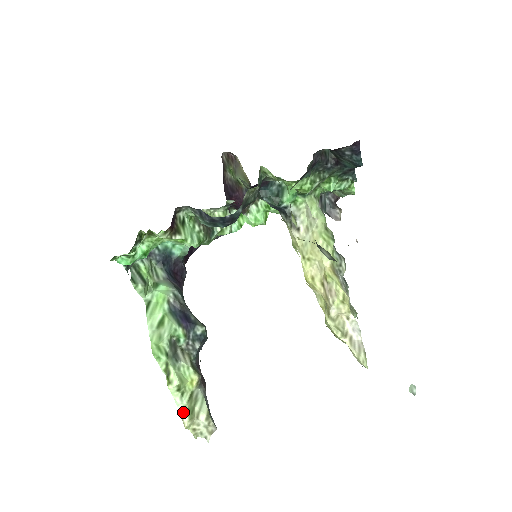
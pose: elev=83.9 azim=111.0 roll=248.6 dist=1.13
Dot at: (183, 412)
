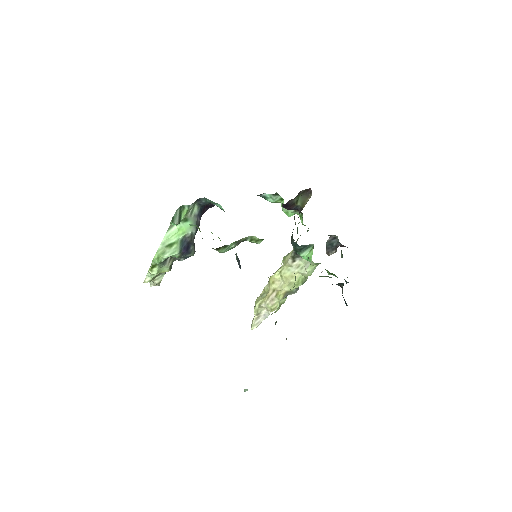
Dot at: (148, 278)
